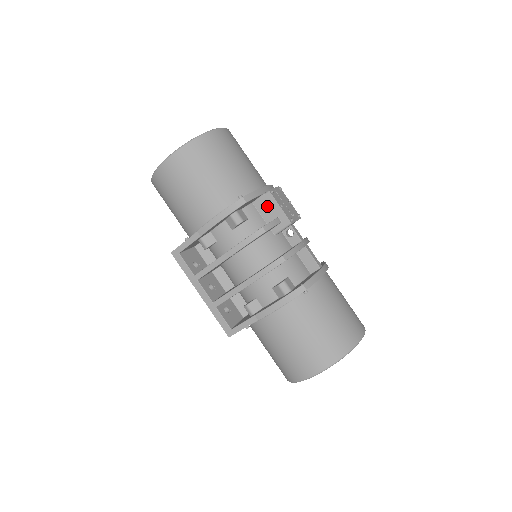
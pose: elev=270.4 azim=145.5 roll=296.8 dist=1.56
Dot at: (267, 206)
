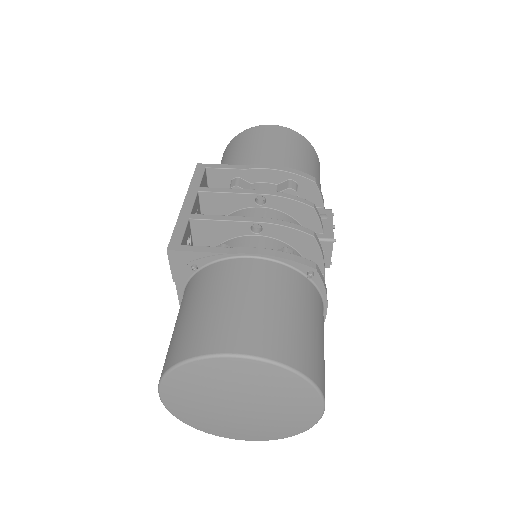
Dot at: occluded
